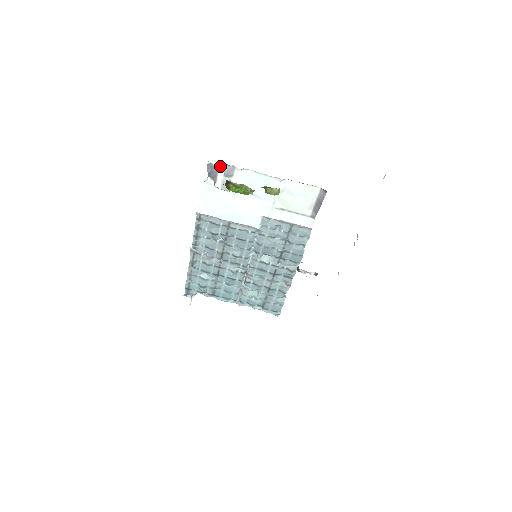
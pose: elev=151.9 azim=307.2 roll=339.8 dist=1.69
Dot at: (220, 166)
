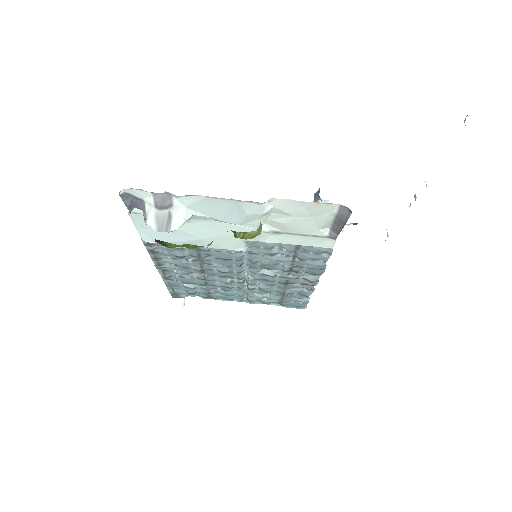
Dot at: (143, 194)
